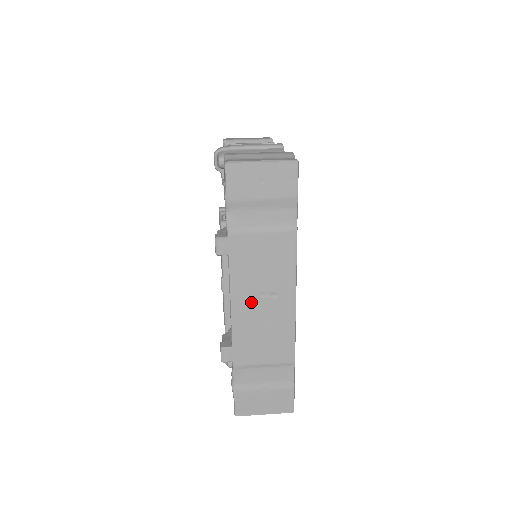
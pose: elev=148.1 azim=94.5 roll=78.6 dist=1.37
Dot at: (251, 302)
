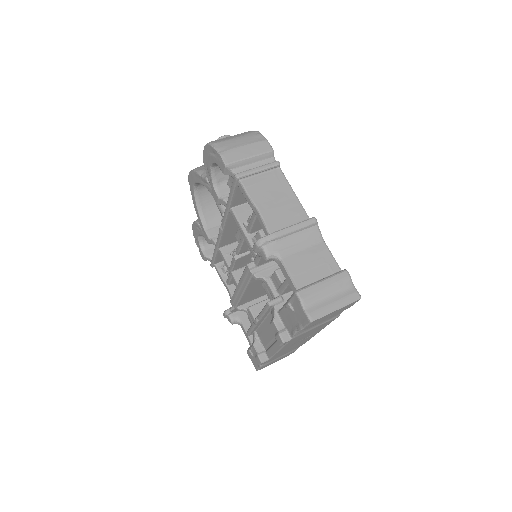
Dot at: (291, 345)
